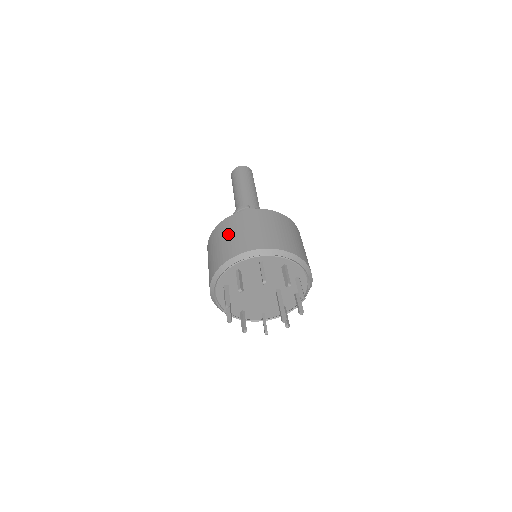
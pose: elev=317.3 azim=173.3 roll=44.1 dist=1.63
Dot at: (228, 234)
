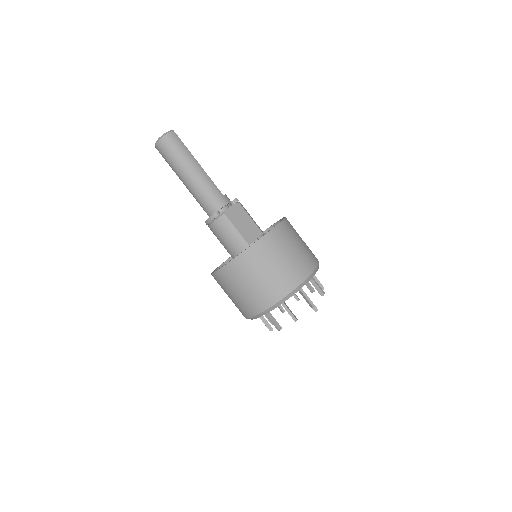
Dot at: (236, 289)
